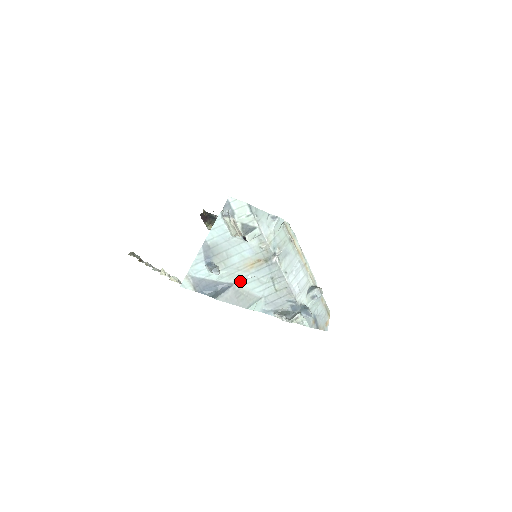
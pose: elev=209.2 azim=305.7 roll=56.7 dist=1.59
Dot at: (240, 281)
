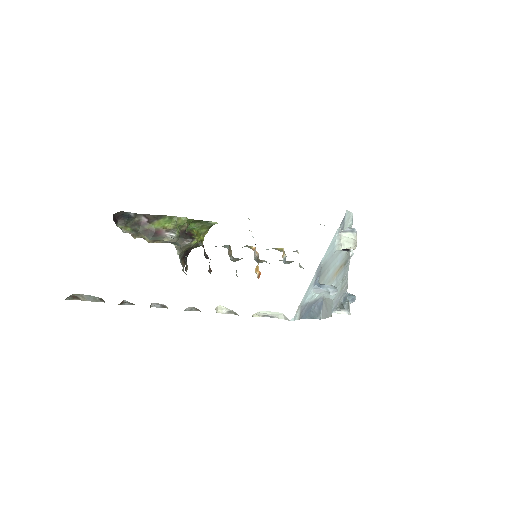
Dot at: occluded
